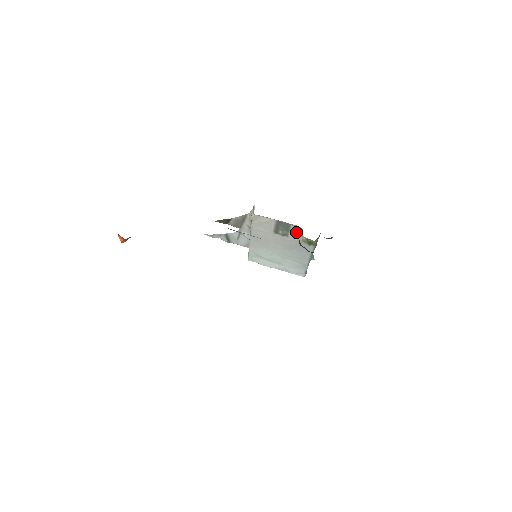
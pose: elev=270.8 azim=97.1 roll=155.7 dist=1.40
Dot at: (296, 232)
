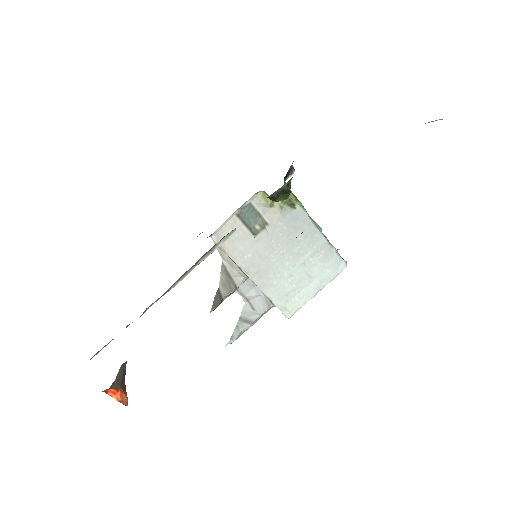
Dot at: (264, 204)
